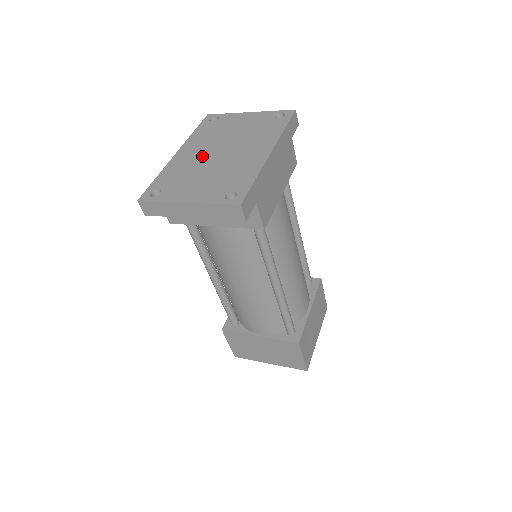
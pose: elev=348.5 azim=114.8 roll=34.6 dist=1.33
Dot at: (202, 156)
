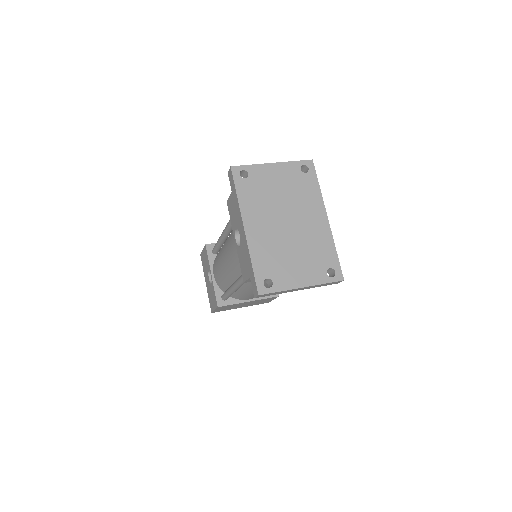
Dot at: (274, 230)
